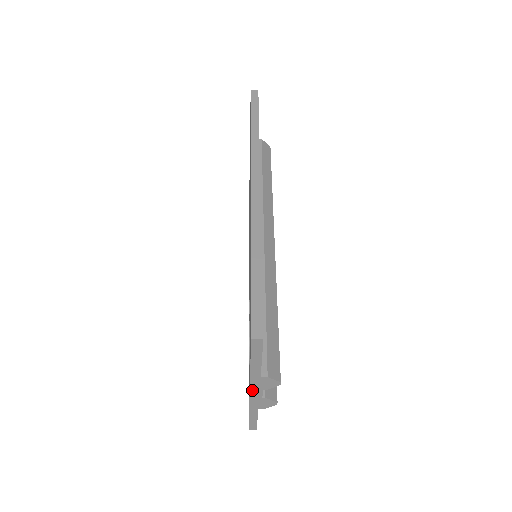
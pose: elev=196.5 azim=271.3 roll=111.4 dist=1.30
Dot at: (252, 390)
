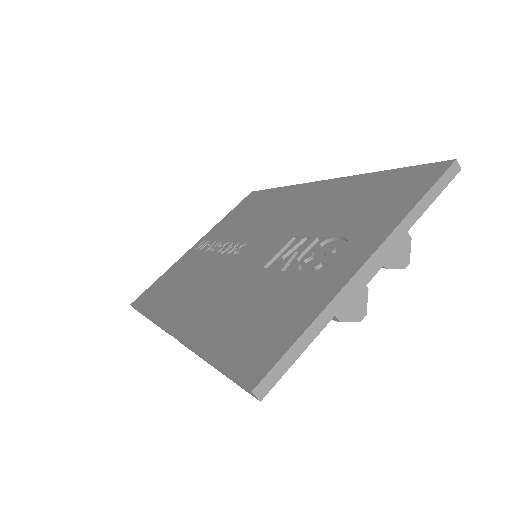
Dot at: (376, 254)
